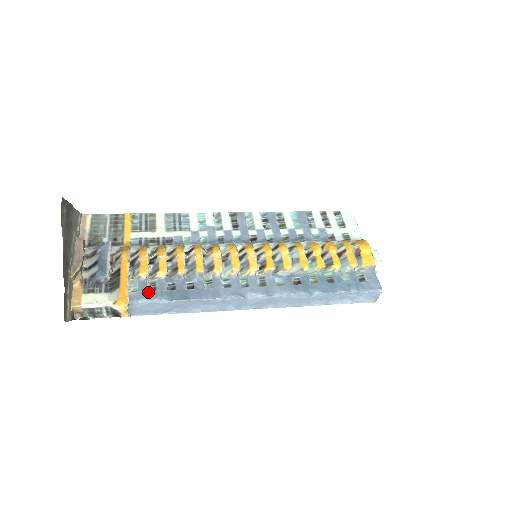
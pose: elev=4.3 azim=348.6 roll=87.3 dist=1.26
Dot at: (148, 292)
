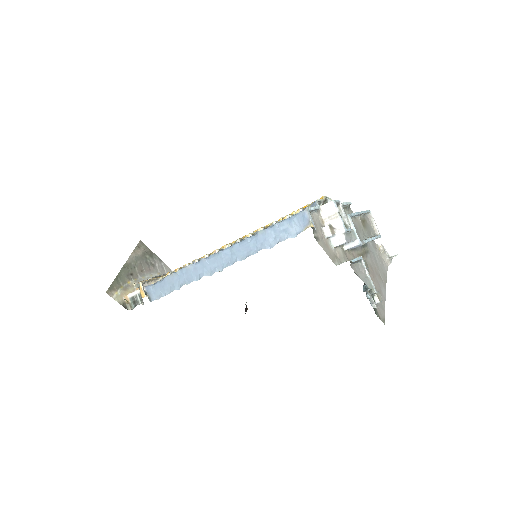
Dot at: occluded
